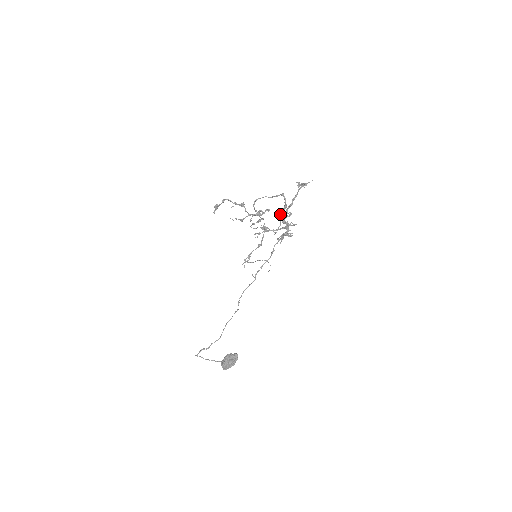
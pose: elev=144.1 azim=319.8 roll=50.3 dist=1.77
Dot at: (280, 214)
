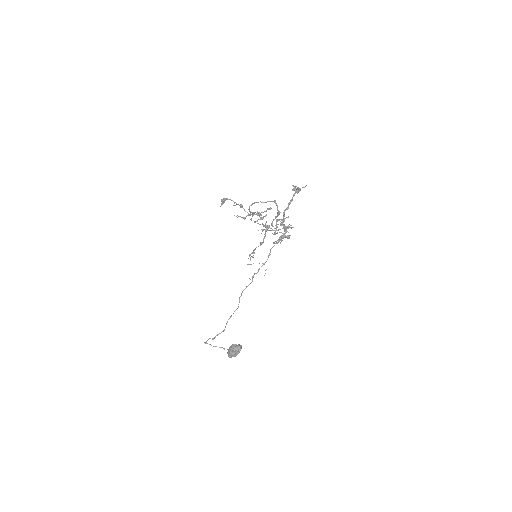
Dot at: occluded
